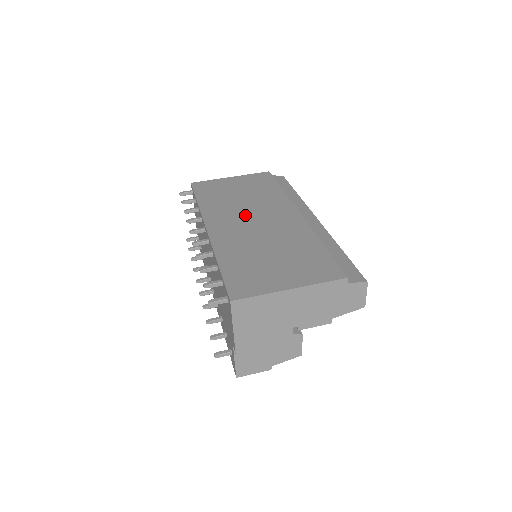
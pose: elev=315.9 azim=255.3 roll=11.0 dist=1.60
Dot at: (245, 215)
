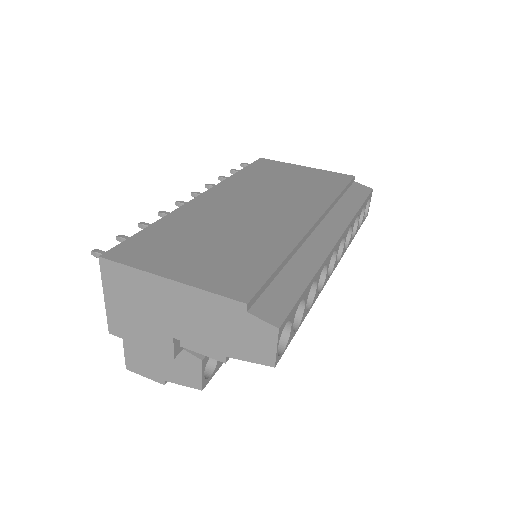
Dot at: (257, 199)
